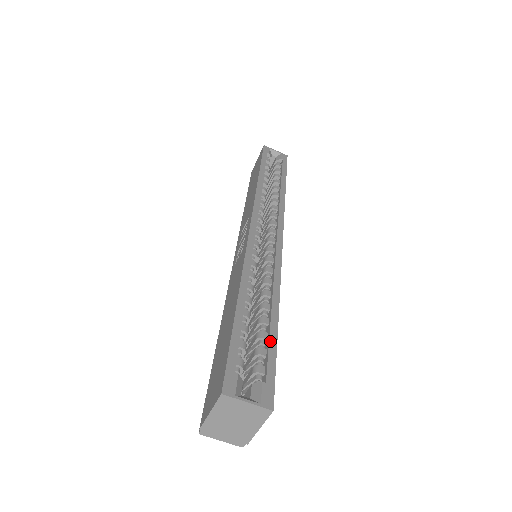
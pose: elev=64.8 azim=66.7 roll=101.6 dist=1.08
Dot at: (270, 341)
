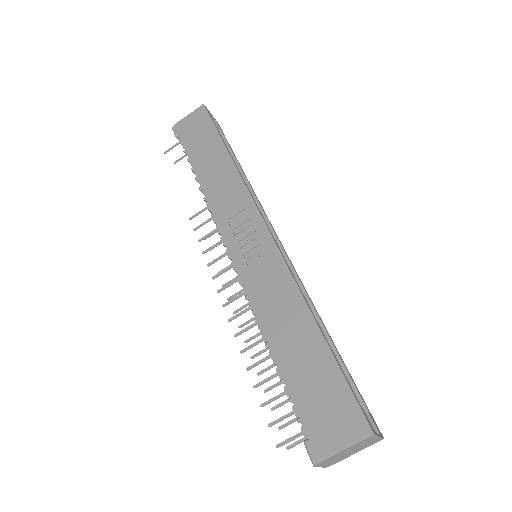
Dot at: (346, 368)
